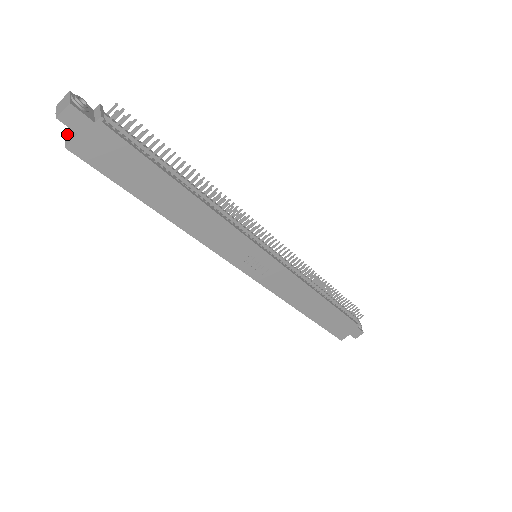
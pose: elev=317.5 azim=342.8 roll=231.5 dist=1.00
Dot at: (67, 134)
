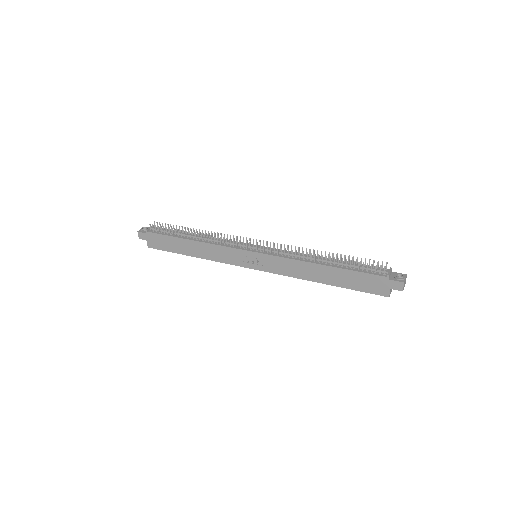
Dot at: occluded
